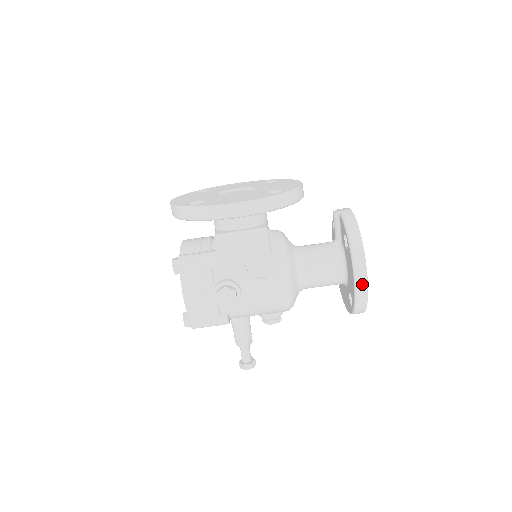
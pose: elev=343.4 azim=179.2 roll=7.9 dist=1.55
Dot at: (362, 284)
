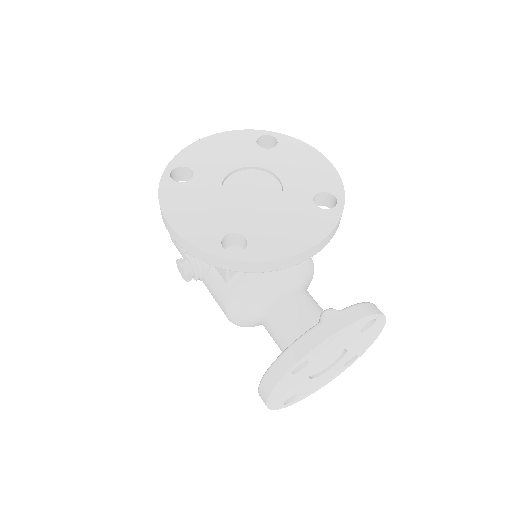
Dot at: (262, 398)
